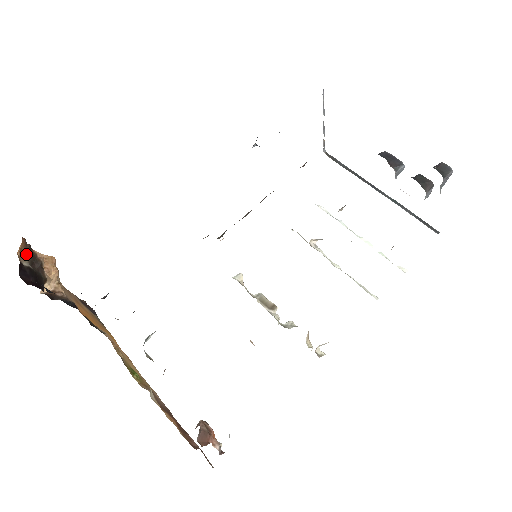
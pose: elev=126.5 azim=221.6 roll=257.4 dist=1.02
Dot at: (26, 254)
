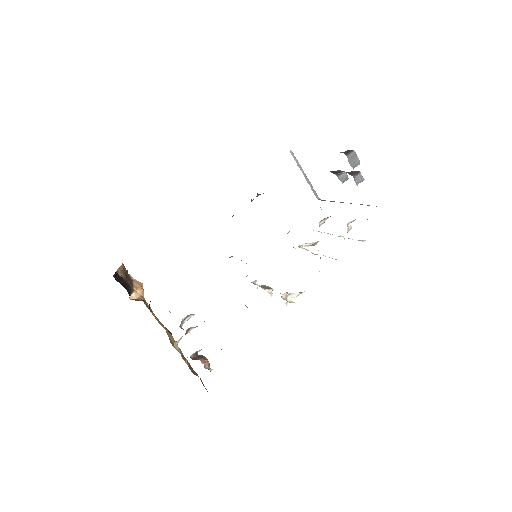
Dot at: (123, 272)
